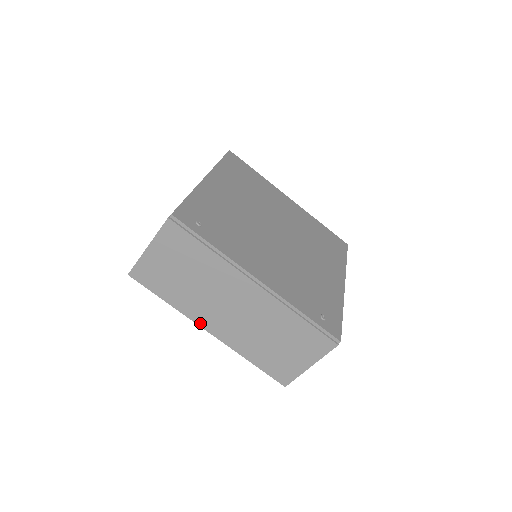
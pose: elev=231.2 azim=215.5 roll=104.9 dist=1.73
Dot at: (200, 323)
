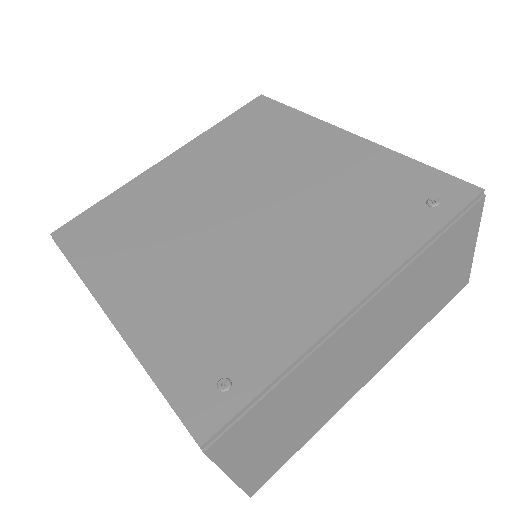
Dot at: (354, 392)
